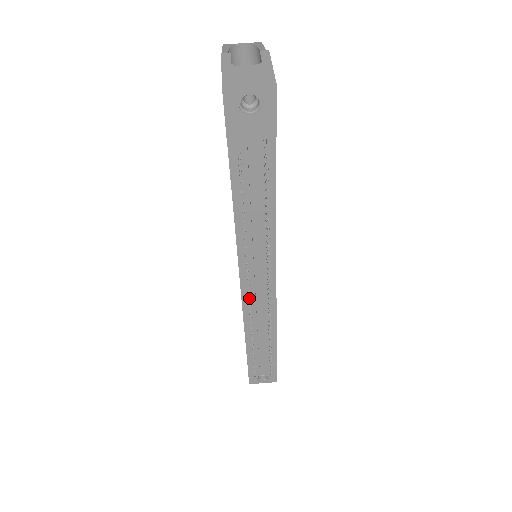
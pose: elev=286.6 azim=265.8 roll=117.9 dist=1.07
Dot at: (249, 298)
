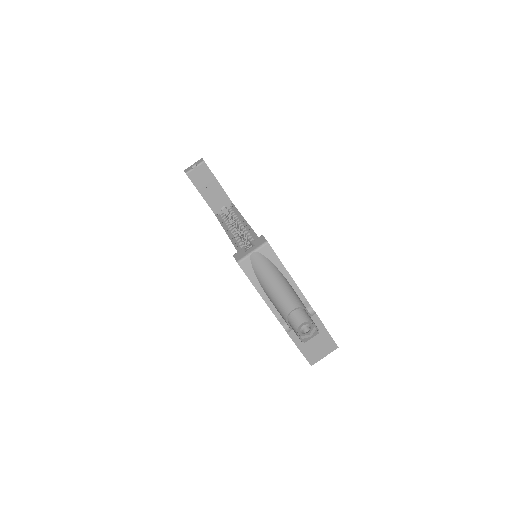
Dot at: occluded
